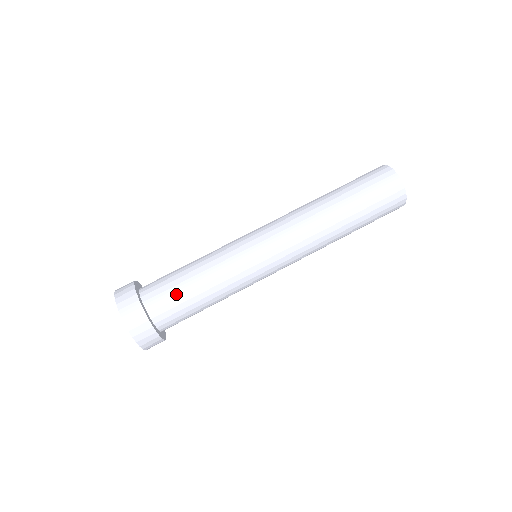
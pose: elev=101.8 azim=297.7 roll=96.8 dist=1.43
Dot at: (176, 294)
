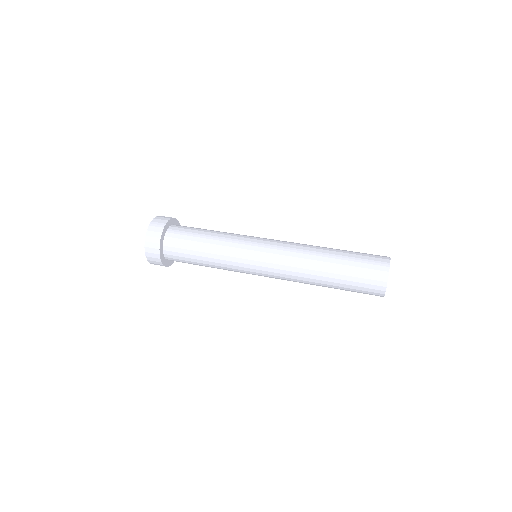
Dot at: (188, 237)
